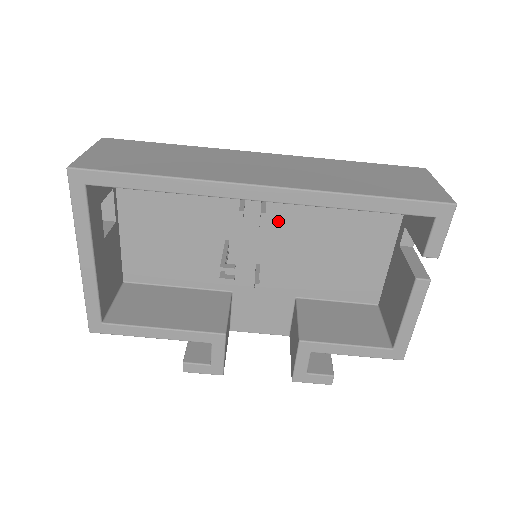
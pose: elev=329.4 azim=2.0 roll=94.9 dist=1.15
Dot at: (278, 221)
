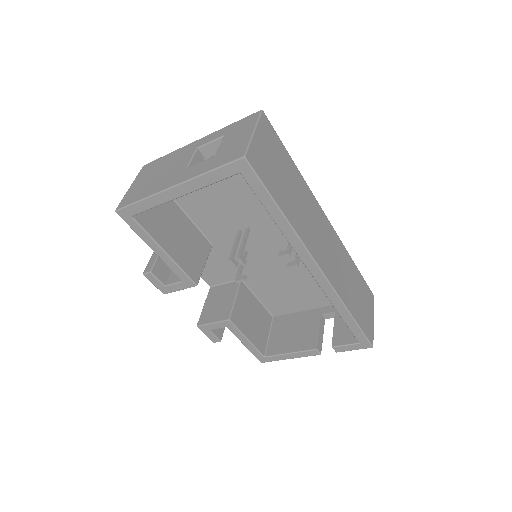
Dot at: occluded
